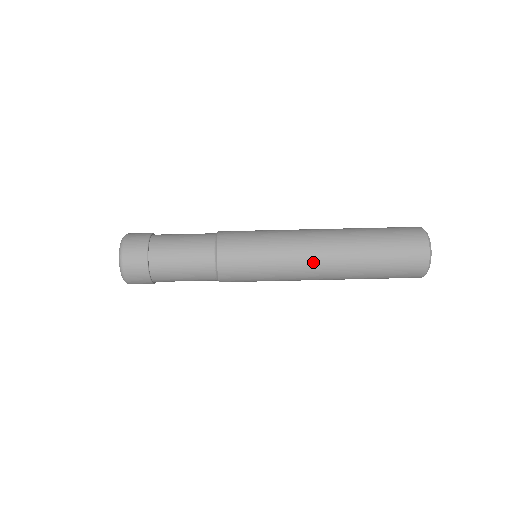
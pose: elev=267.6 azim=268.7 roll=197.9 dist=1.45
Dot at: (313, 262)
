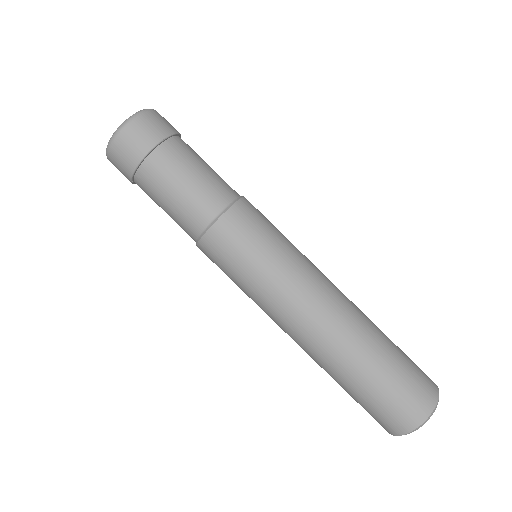
Dot at: (293, 328)
